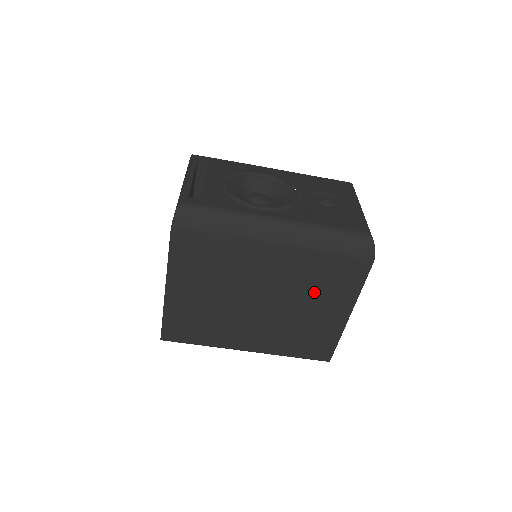
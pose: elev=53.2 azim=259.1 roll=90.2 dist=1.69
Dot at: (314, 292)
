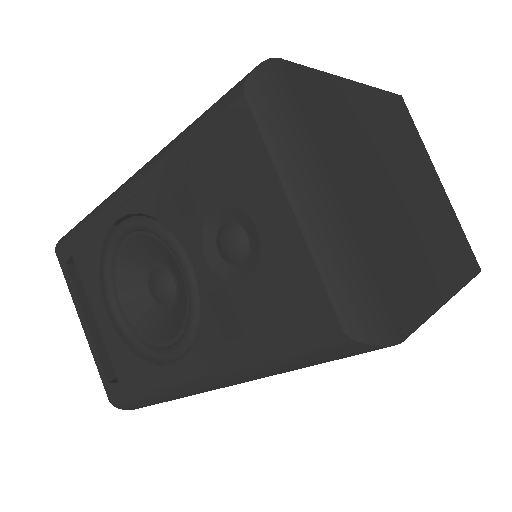
Dot at: occluded
